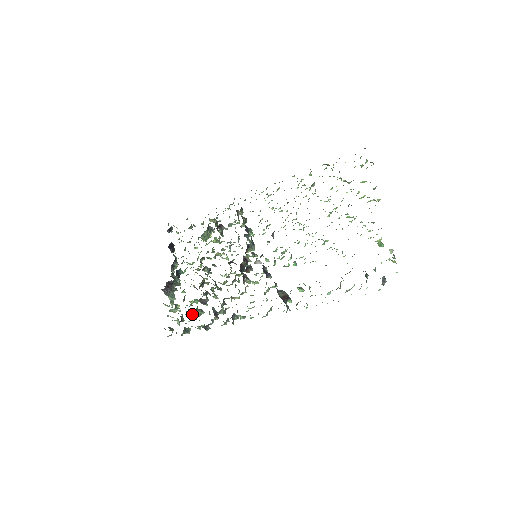
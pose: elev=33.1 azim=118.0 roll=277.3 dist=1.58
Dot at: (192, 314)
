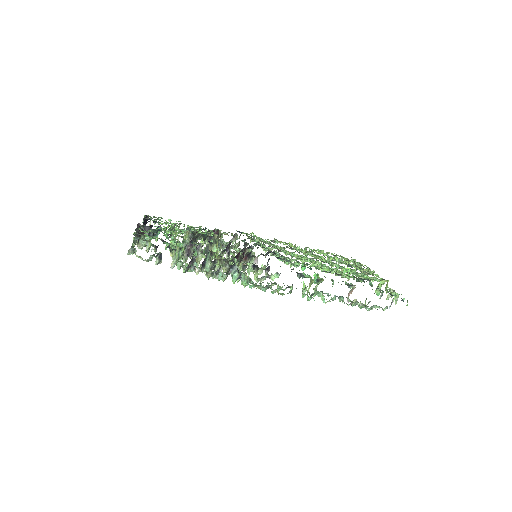
Dot at: occluded
